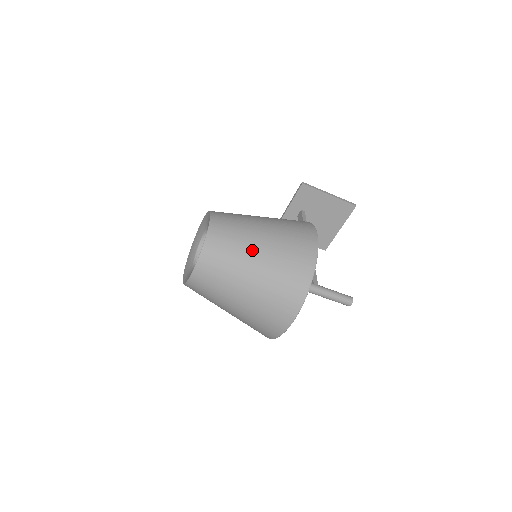
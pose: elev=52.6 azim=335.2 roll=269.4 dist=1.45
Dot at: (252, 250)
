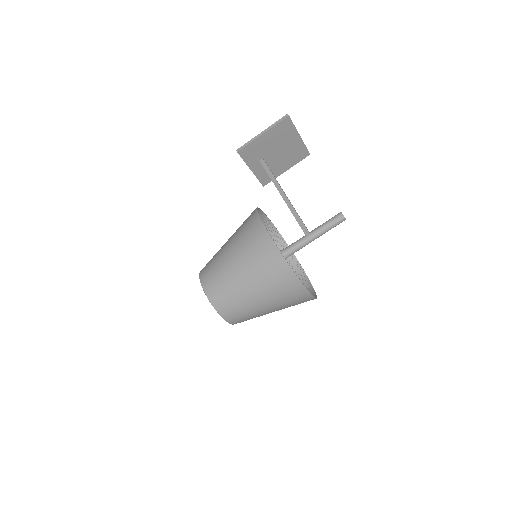
Dot at: (239, 284)
